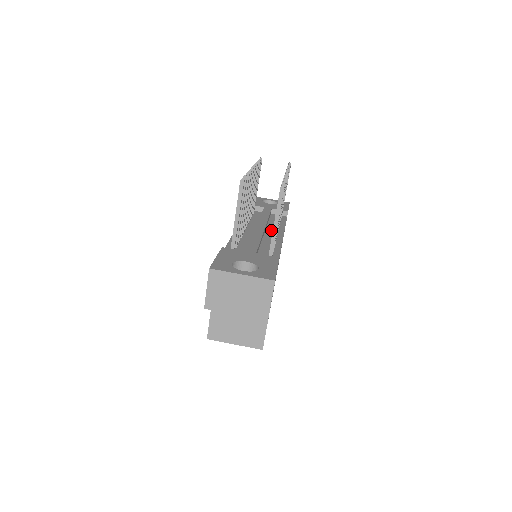
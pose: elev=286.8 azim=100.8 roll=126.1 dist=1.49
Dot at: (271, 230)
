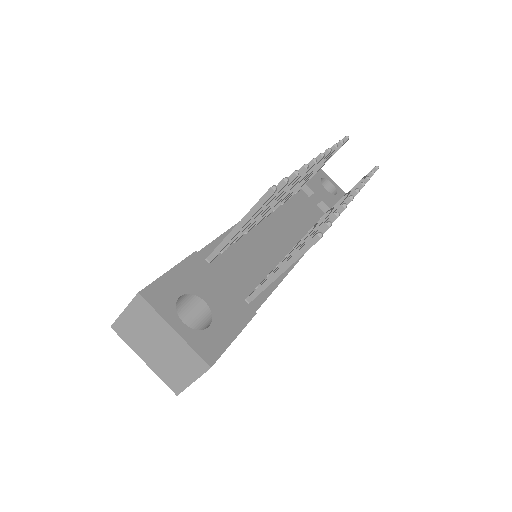
Dot at: (294, 238)
